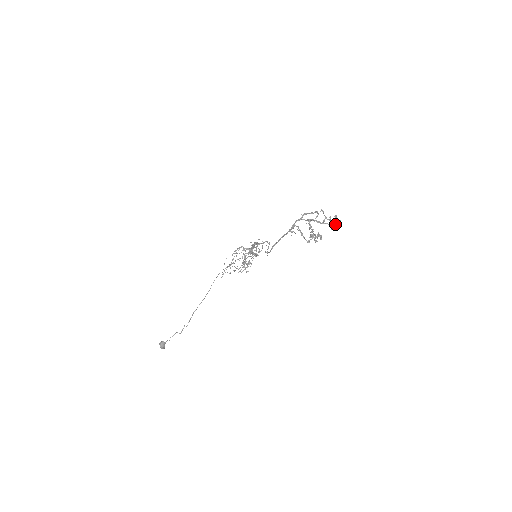
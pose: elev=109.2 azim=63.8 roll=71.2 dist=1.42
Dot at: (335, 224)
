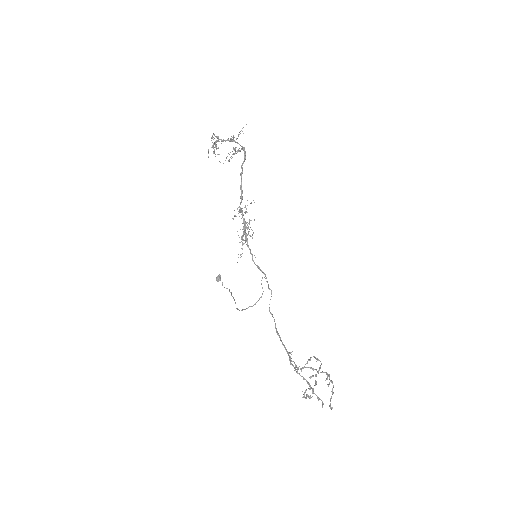
Dot at: occluded
